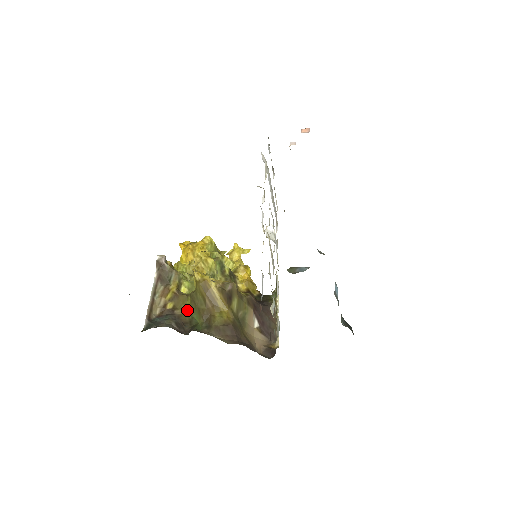
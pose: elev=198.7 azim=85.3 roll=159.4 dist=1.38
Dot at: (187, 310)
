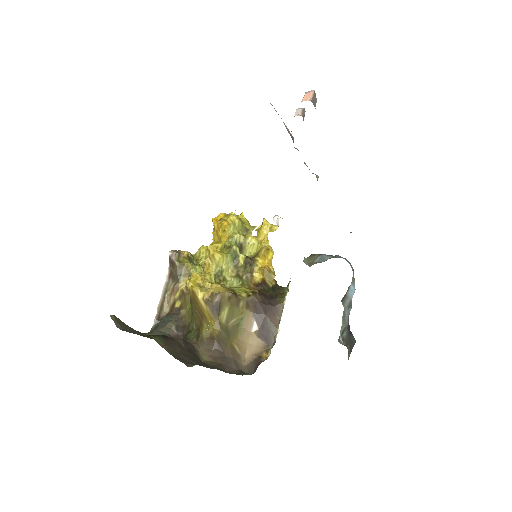
Dot at: (189, 312)
